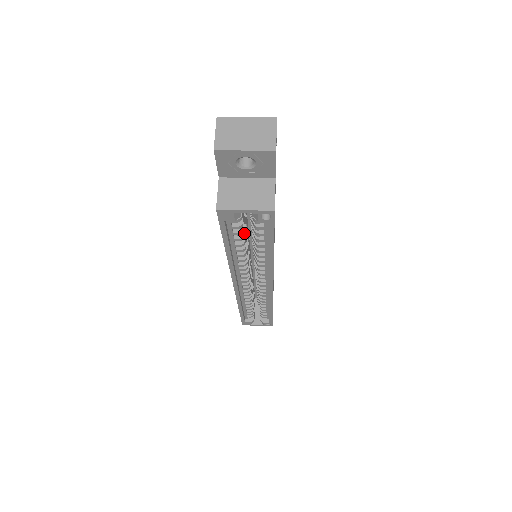
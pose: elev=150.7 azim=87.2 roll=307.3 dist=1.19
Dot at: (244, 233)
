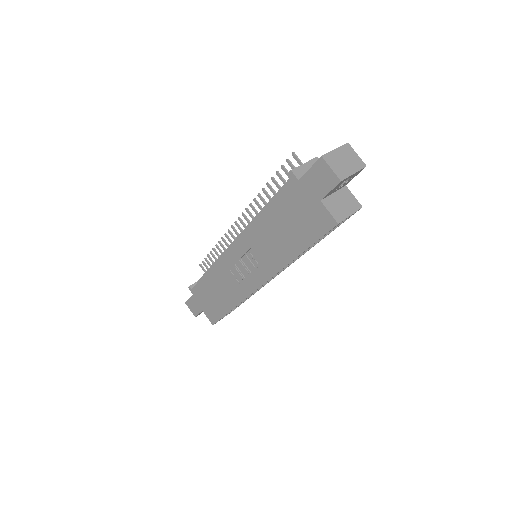
Dot at: occluded
